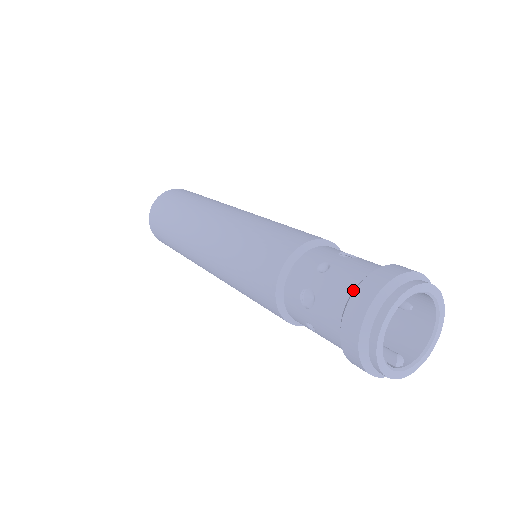
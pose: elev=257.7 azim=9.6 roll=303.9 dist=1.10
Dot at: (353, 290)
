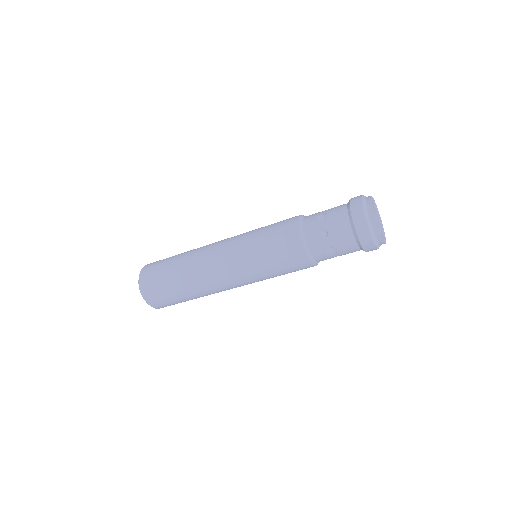
Dot at: (352, 231)
